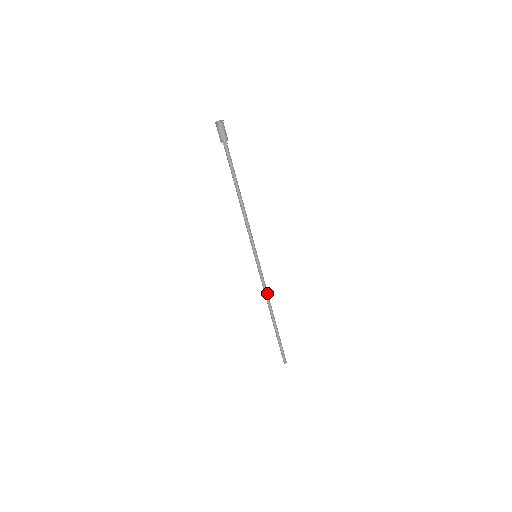
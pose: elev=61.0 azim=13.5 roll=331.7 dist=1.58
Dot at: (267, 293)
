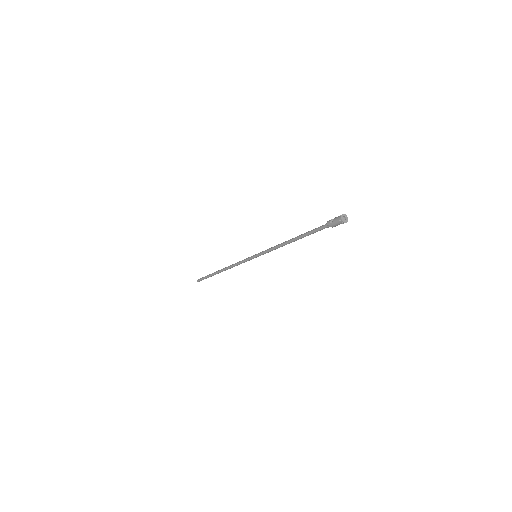
Dot at: occluded
